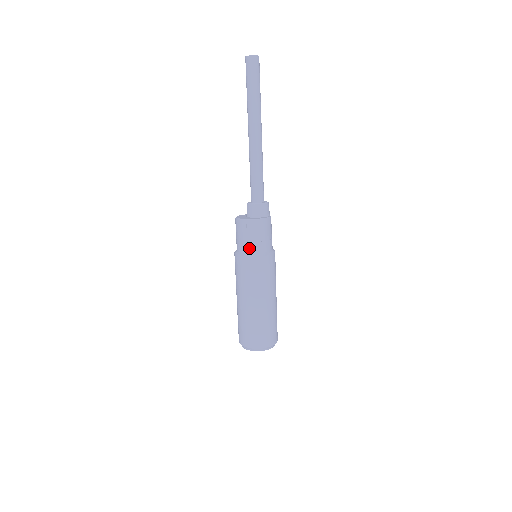
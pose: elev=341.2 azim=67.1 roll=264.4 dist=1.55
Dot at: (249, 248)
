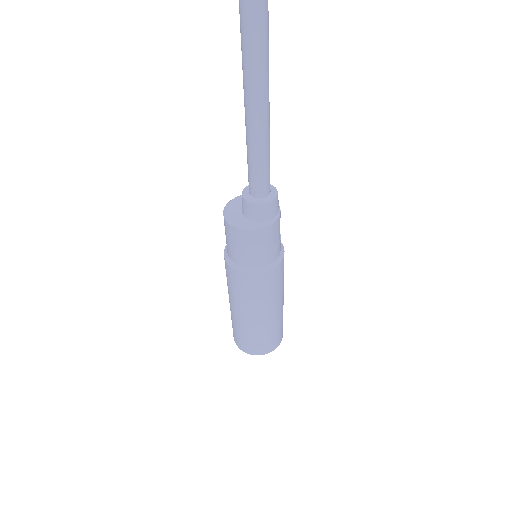
Dot at: (237, 259)
